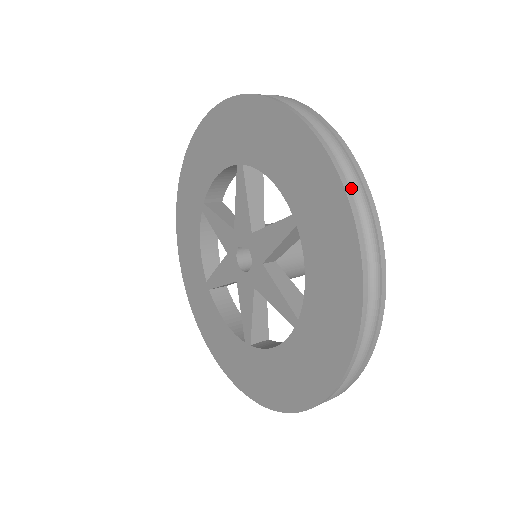
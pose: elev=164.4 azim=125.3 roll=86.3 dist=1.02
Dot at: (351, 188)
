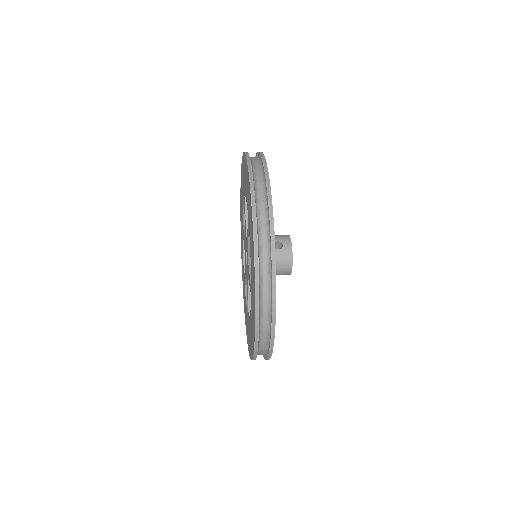
Dot at: (267, 318)
